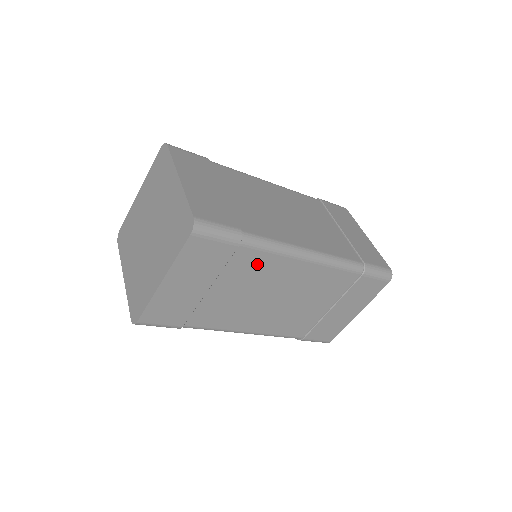
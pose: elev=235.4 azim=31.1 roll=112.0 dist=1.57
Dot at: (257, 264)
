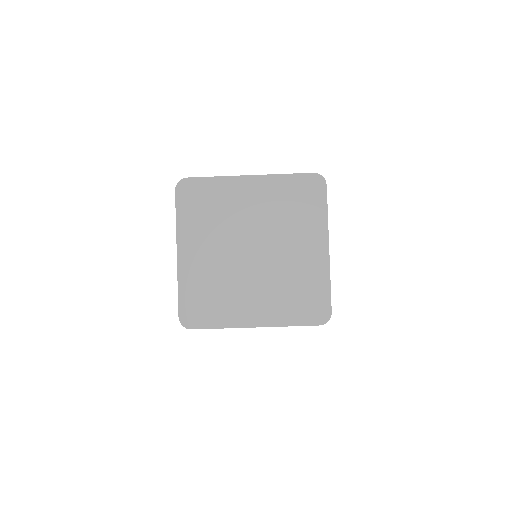
Dot at: occluded
